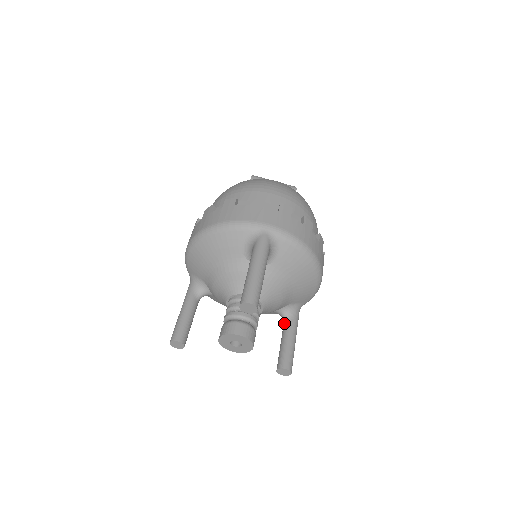
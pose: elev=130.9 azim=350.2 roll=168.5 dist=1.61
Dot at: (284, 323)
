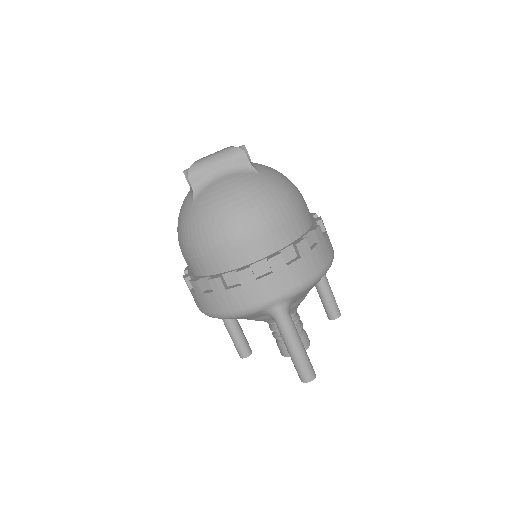
Dot at: occluded
